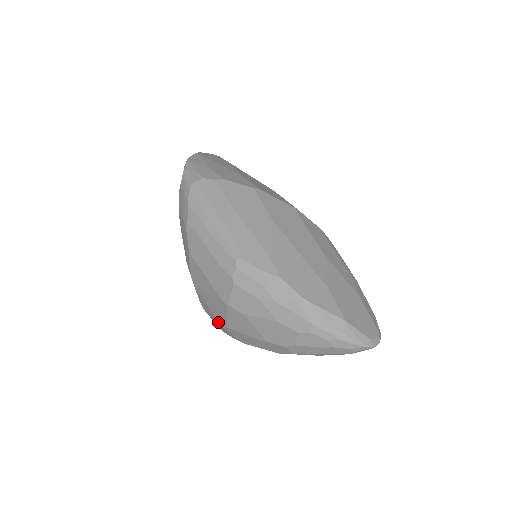
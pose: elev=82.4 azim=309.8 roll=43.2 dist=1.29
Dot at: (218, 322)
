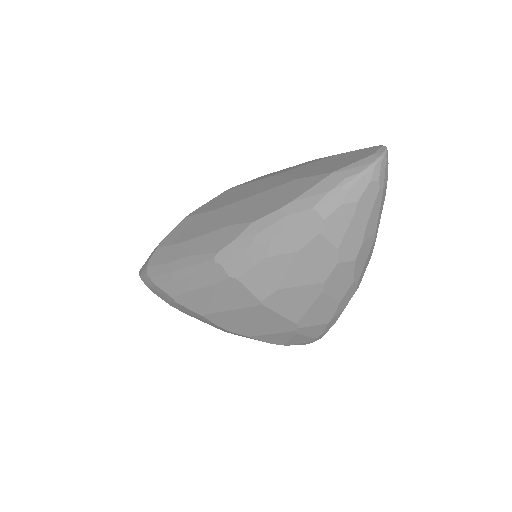
Dot at: (291, 333)
